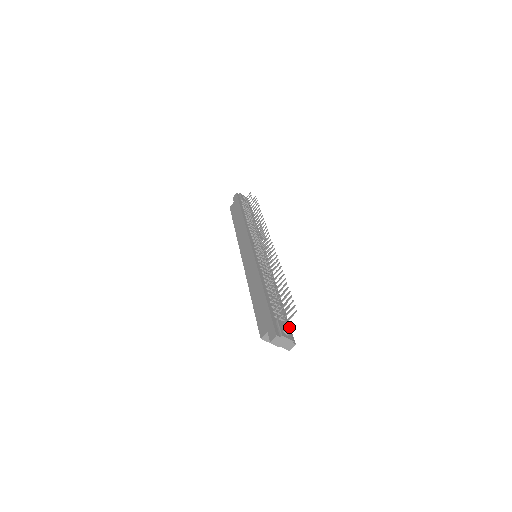
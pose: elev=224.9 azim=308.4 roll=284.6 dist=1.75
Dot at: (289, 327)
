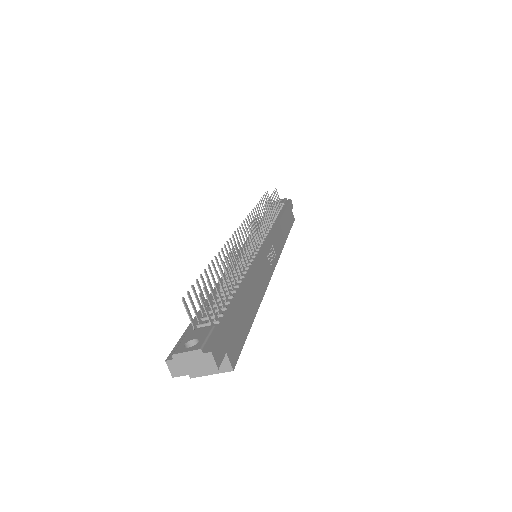
Dot at: (221, 327)
